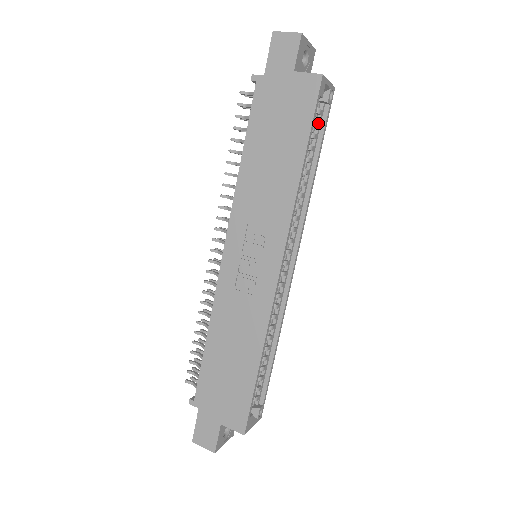
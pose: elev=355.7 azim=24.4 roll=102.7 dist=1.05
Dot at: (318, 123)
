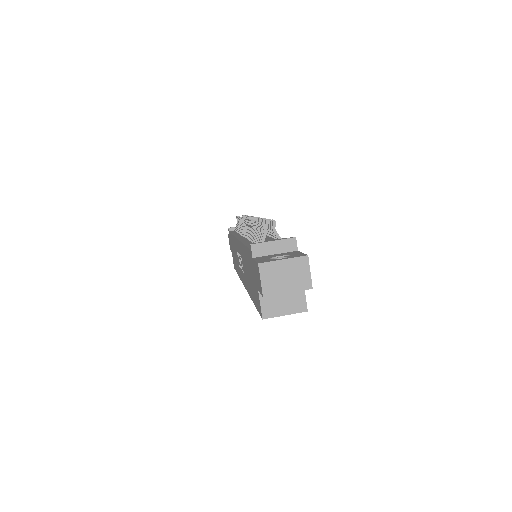
Dot at: occluded
